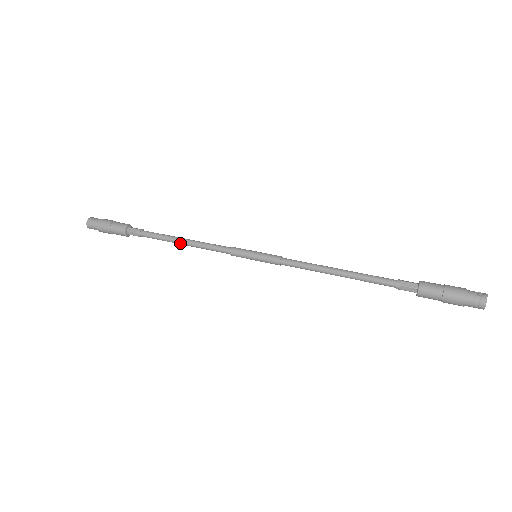
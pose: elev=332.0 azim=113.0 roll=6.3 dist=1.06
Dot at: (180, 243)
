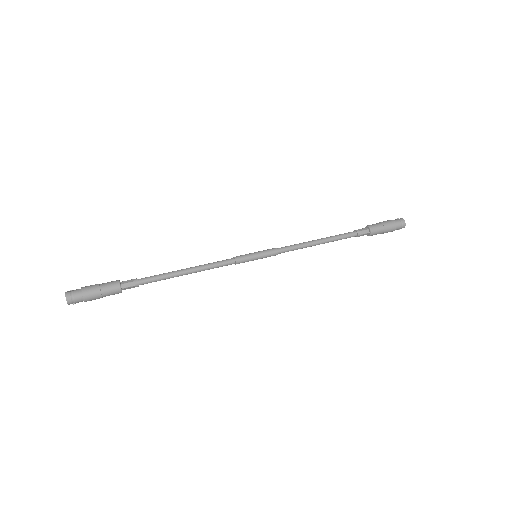
Dot at: (185, 273)
